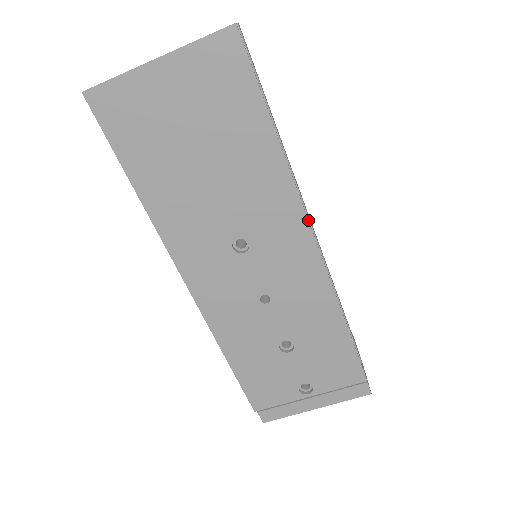
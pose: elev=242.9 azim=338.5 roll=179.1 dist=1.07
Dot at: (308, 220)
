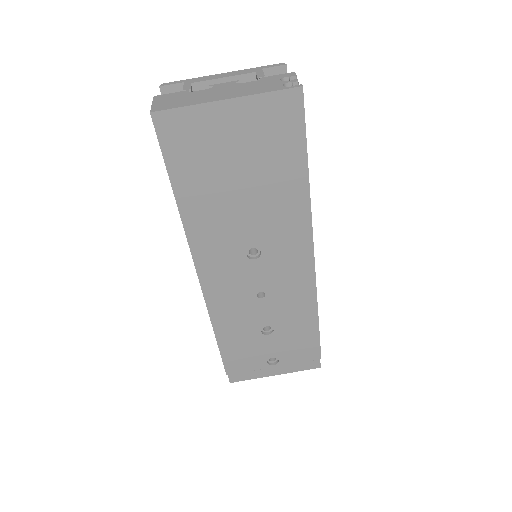
Dot at: (313, 242)
